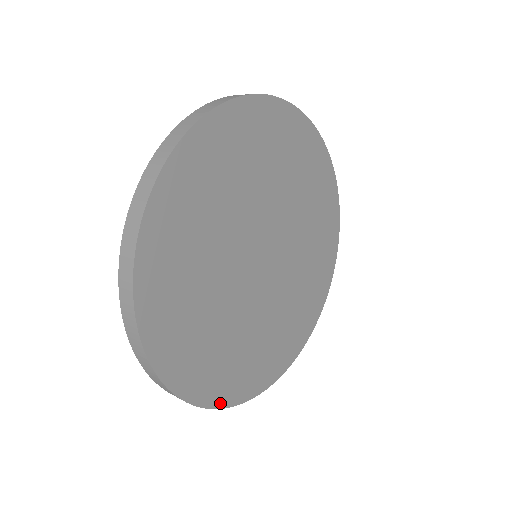
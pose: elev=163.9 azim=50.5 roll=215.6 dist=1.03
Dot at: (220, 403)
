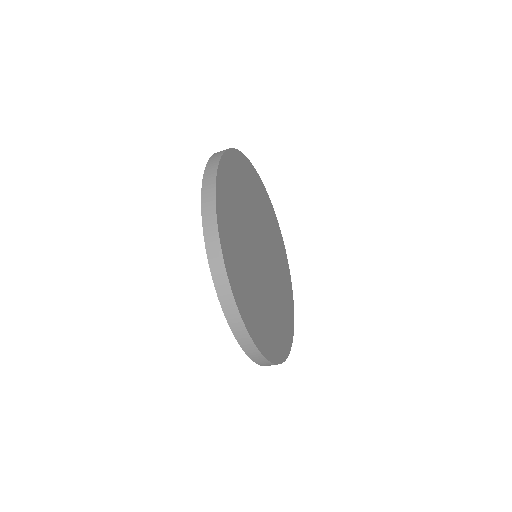
Dot at: (251, 334)
